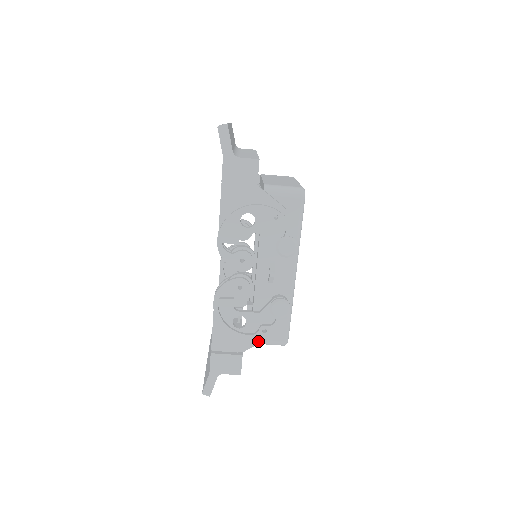
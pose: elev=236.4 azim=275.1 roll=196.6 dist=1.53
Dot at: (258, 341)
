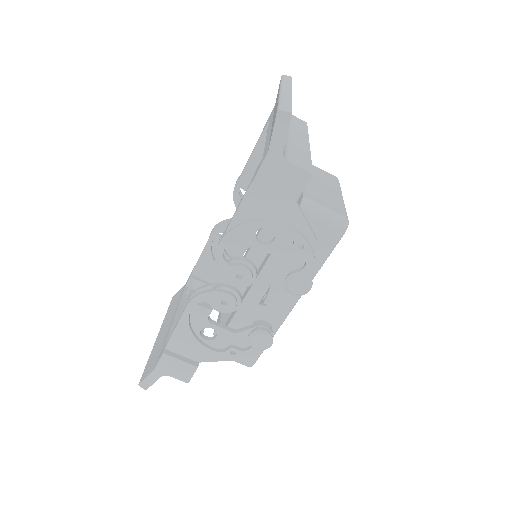
Dot at: (221, 358)
